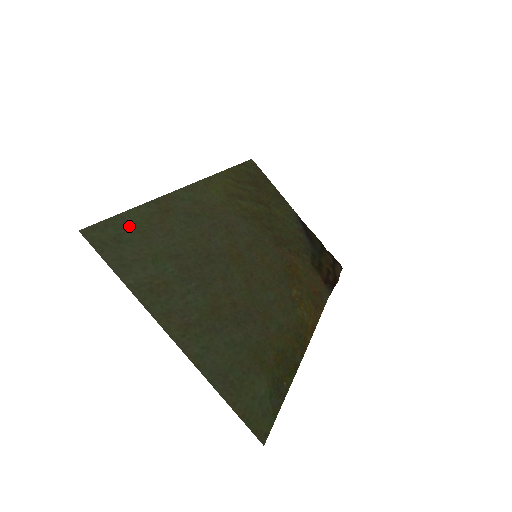
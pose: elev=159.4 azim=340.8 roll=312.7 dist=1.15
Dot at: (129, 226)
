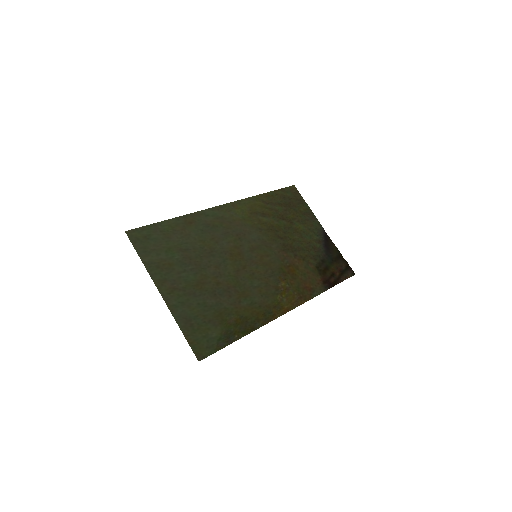
Dot at: (158, 230)
